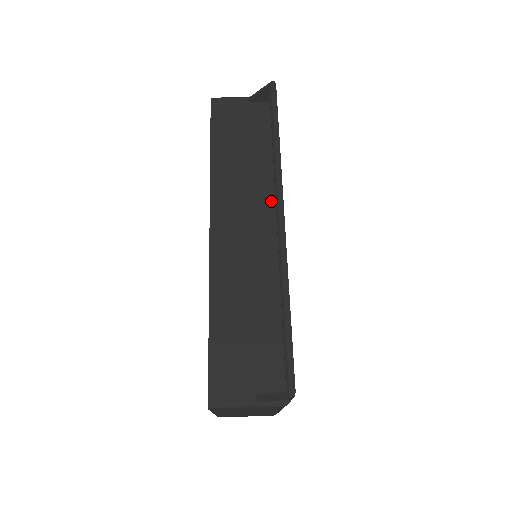
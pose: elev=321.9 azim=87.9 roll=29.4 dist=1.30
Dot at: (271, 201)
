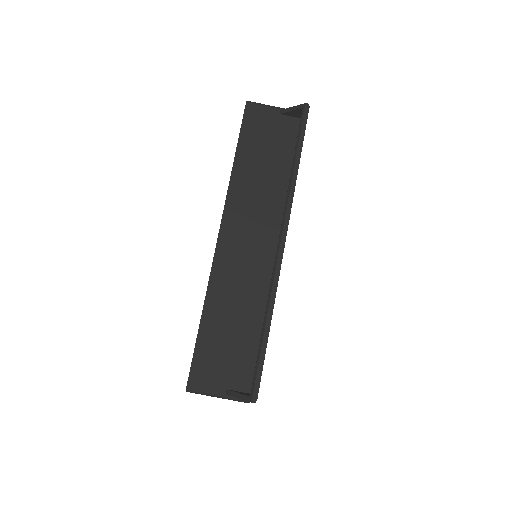
Dot at: (278, 221)
